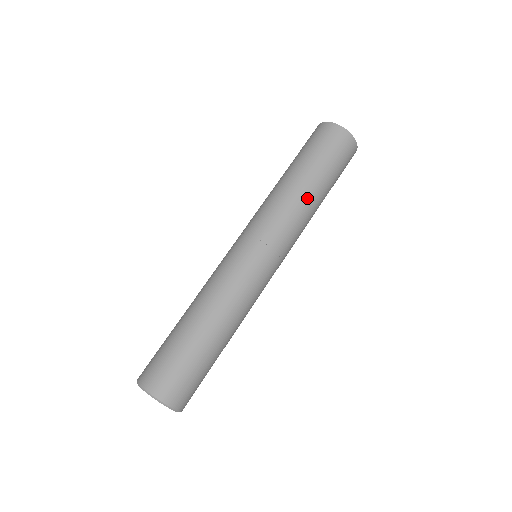
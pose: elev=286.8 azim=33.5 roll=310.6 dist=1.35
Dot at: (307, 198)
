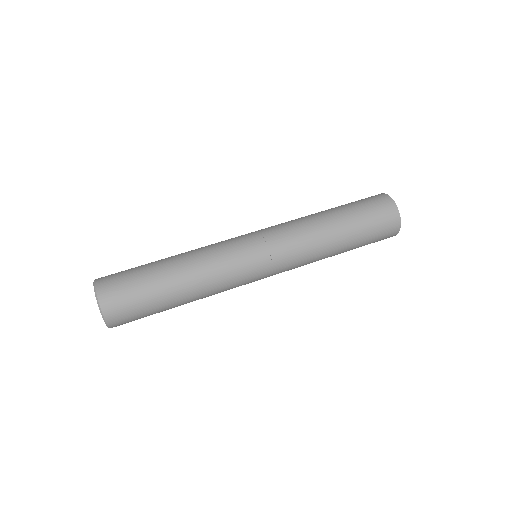
Dot at: (316, 216)
